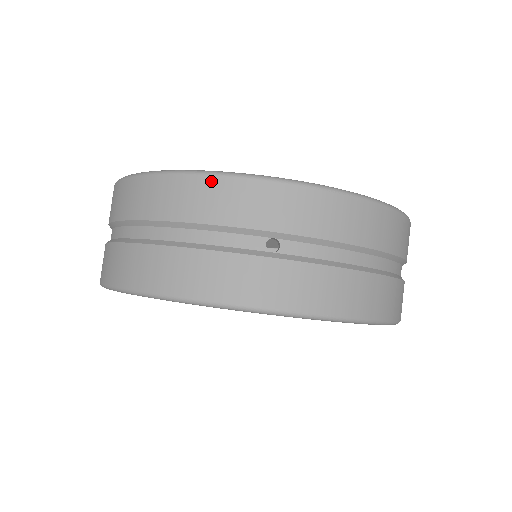
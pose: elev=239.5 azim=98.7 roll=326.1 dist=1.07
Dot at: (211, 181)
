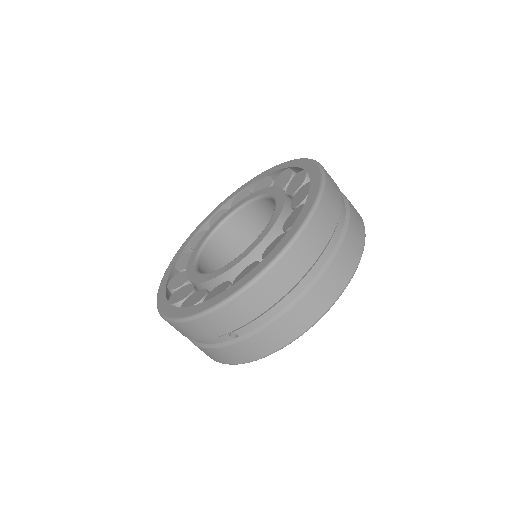
Dot at: (182, 325)
